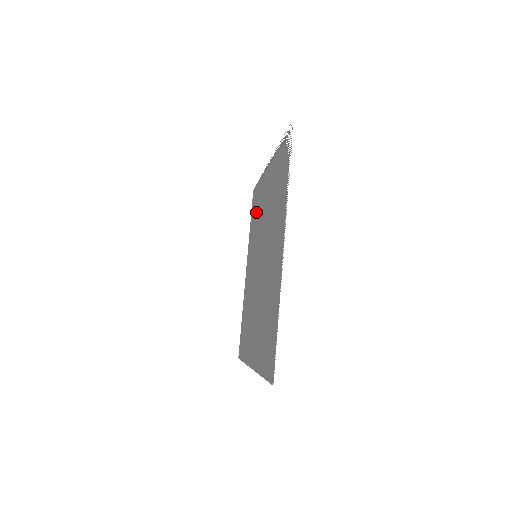
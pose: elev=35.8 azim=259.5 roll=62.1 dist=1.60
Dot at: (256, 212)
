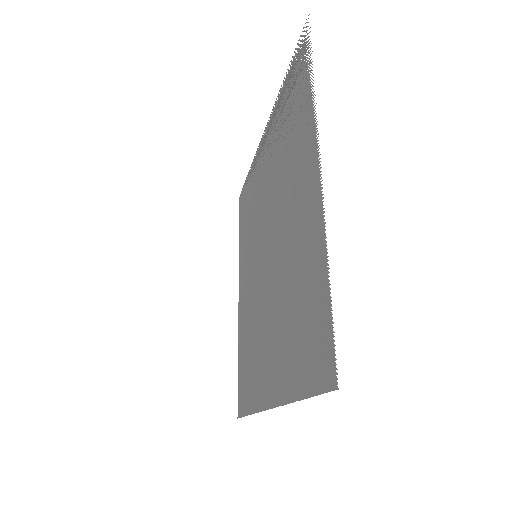
Dot at: (248, 209)
